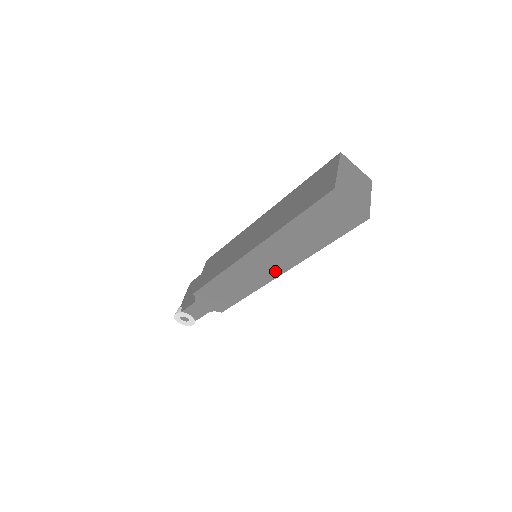
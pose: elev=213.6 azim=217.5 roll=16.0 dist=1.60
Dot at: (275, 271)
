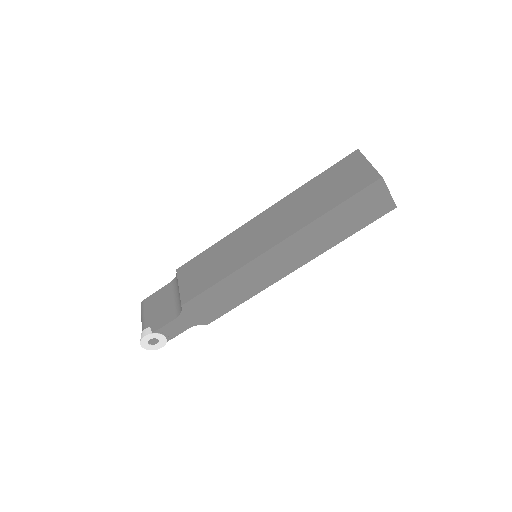
Dot at: (289, 268)
